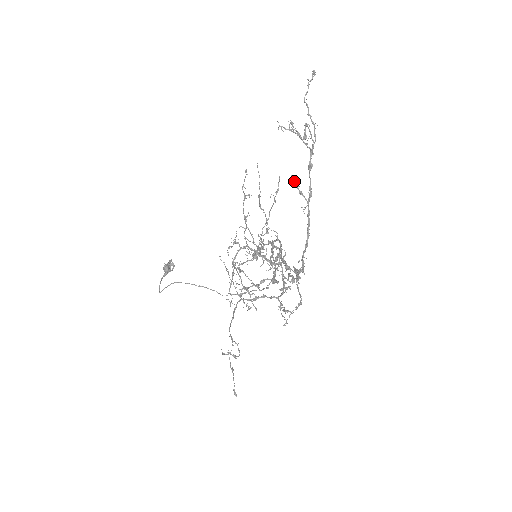
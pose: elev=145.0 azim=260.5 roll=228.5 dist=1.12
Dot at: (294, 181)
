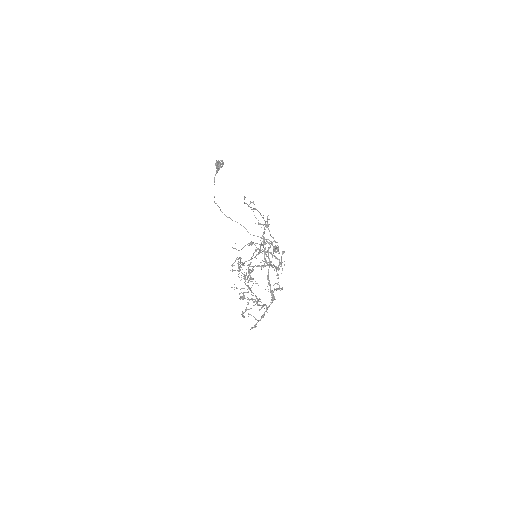
Dot at: occluded
